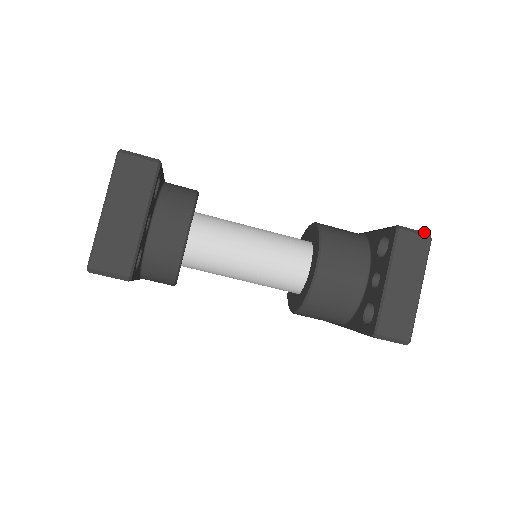
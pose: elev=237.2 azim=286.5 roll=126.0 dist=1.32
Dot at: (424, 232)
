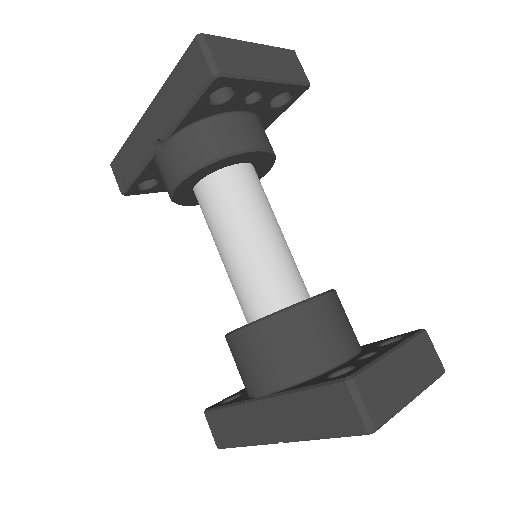
Dot at: (440, 362)
